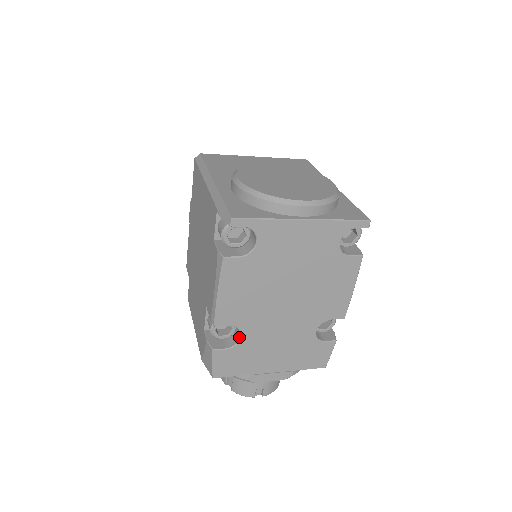
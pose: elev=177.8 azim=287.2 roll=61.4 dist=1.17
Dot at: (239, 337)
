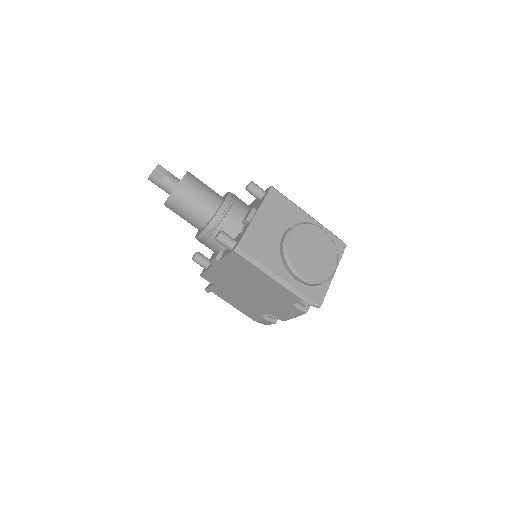
Dot at: occluded
